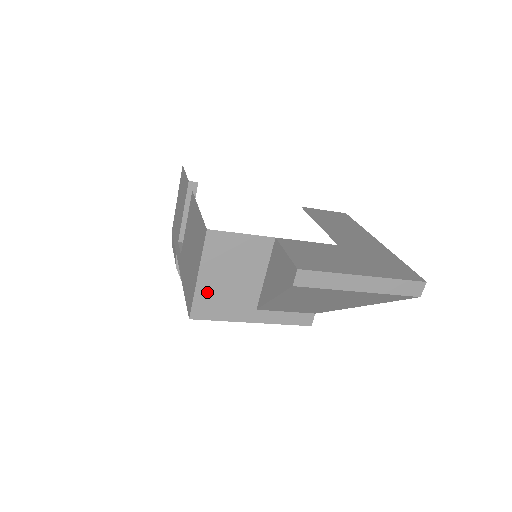
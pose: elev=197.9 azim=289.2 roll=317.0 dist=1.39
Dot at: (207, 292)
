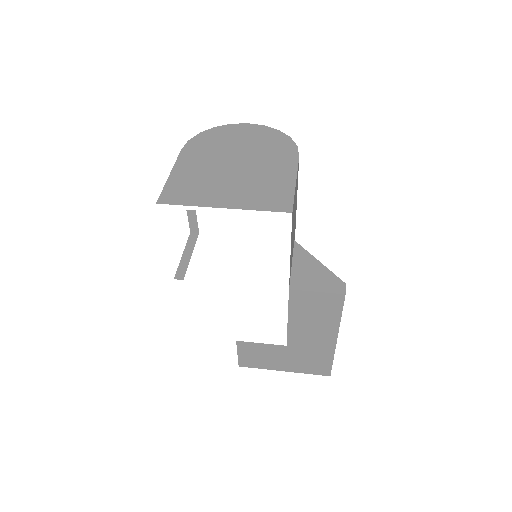
Dot at: occluded
